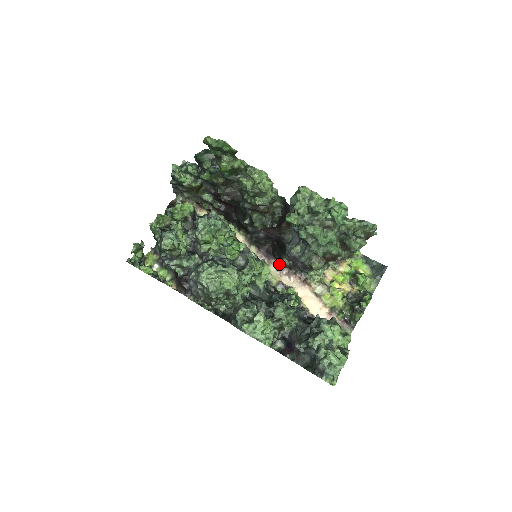
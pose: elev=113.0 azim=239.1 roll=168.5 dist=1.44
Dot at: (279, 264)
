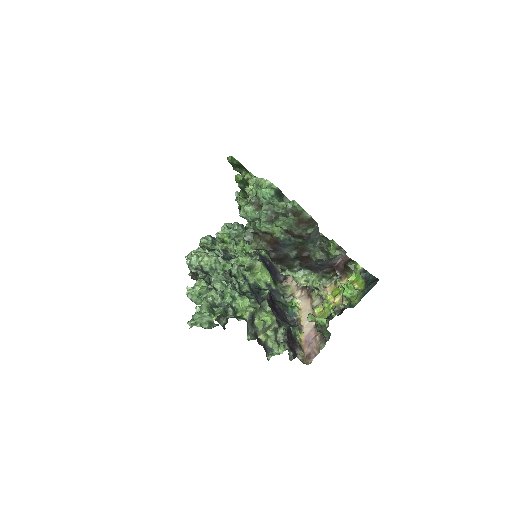
Dot at: occluded
